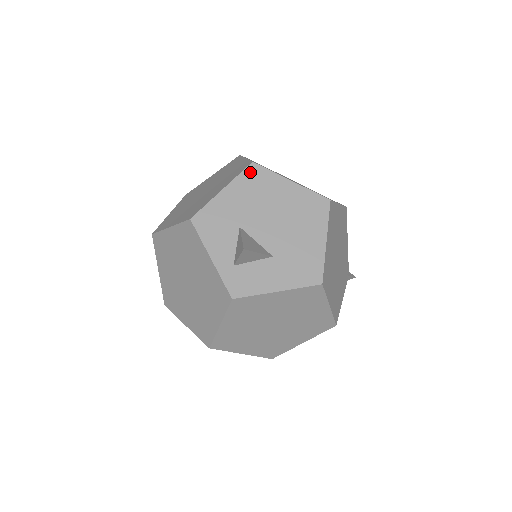
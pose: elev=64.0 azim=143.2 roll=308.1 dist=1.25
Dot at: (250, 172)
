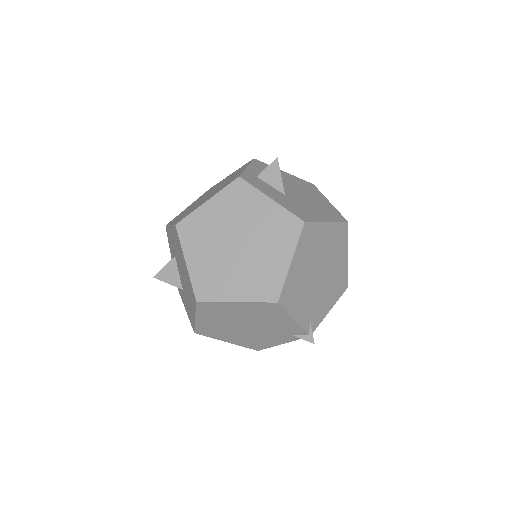
Dot at: (308, 183)
